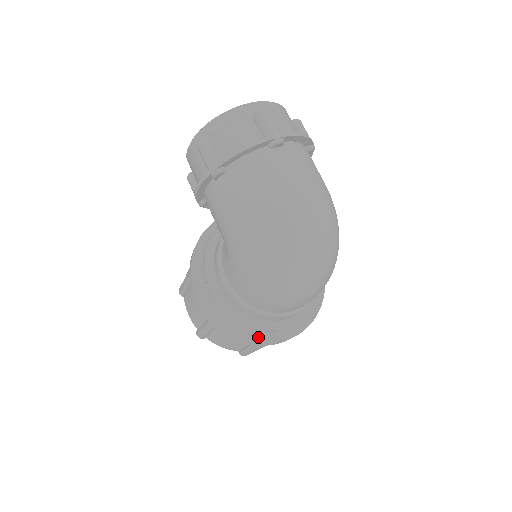
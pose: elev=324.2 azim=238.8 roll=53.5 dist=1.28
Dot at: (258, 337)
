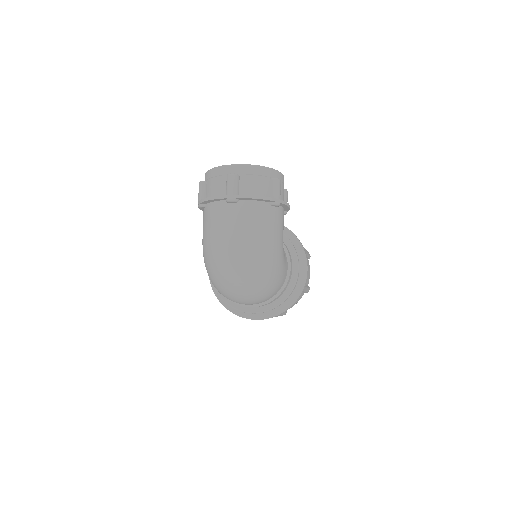
Dot at: (234, 309)
